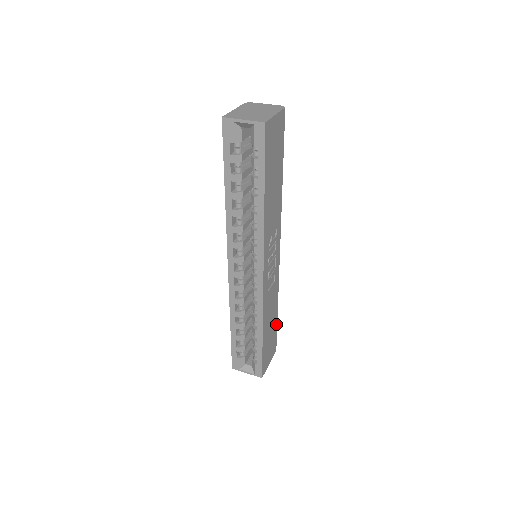
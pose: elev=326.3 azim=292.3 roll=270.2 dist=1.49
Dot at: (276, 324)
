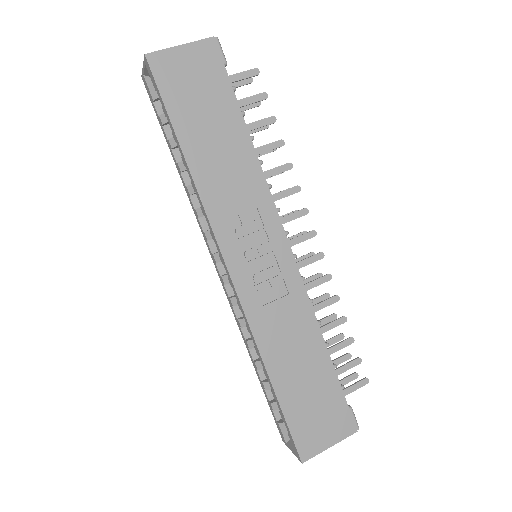
Dot at: (334, 378)
